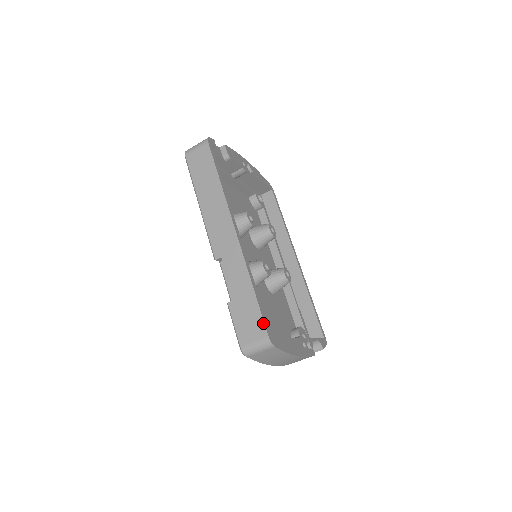
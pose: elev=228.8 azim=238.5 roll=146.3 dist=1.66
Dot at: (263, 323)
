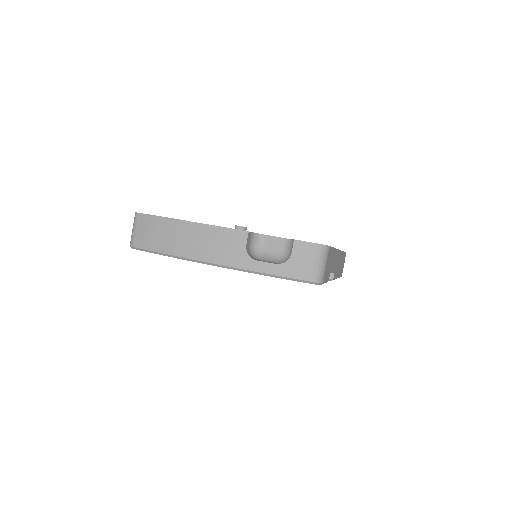
Dot at: occluded
